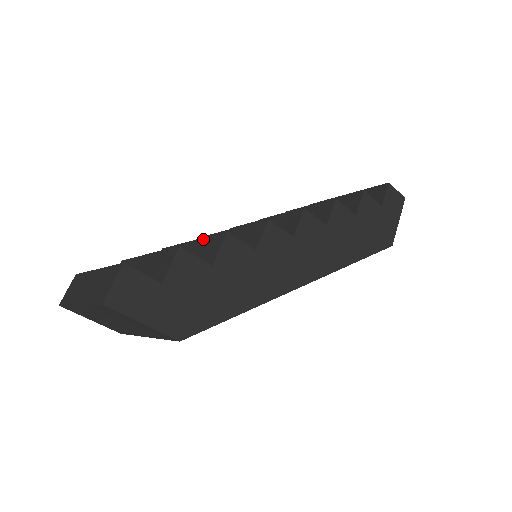
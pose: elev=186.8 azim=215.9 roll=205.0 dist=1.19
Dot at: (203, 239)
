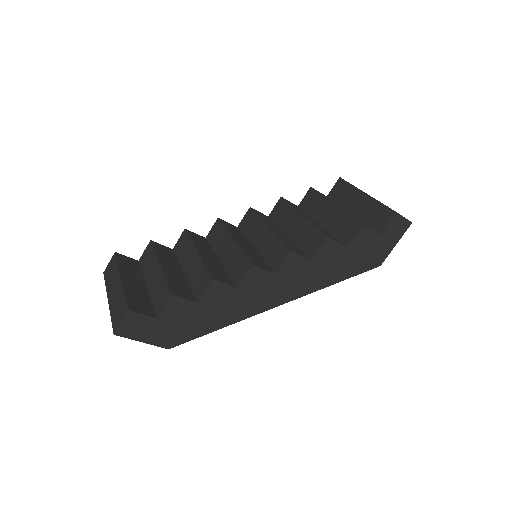
Dot at: (202, 263)
